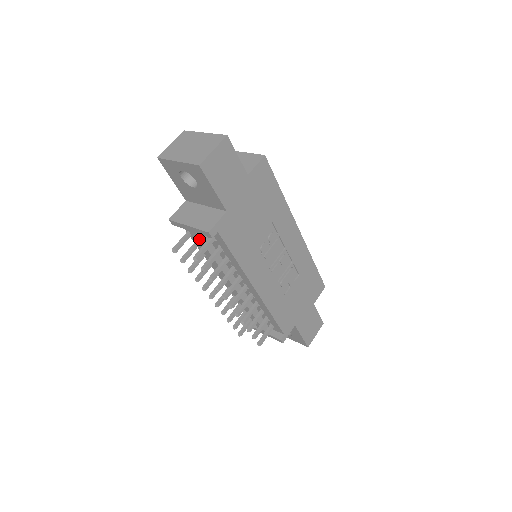
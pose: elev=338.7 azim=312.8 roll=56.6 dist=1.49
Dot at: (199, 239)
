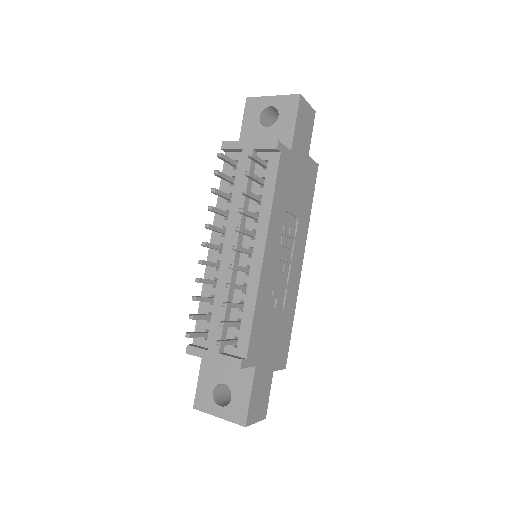
Dot at: (250, 160)
